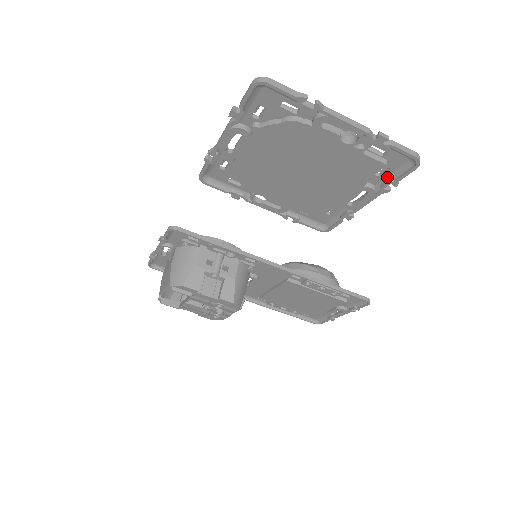
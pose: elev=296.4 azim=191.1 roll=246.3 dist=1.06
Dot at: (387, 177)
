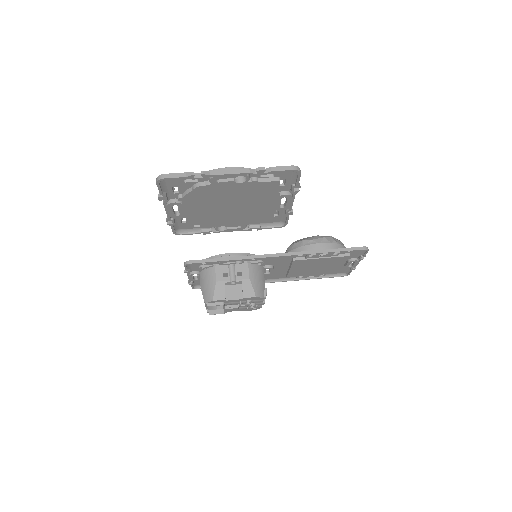
Dot at: (290, 184)
